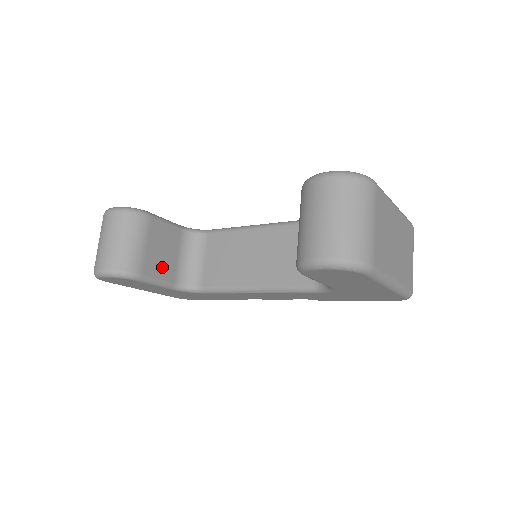
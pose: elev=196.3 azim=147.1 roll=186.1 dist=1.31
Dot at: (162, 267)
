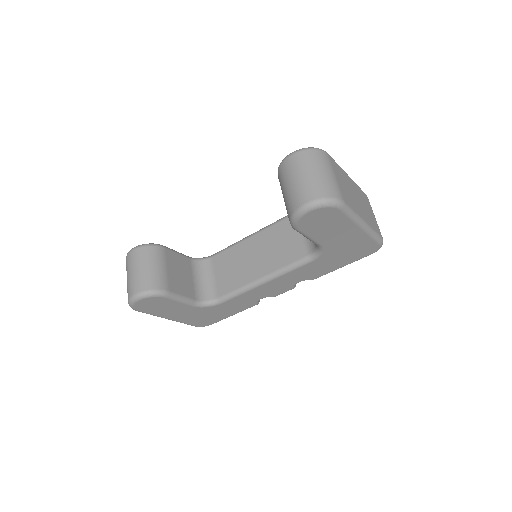
Dot at: (183, 286)
